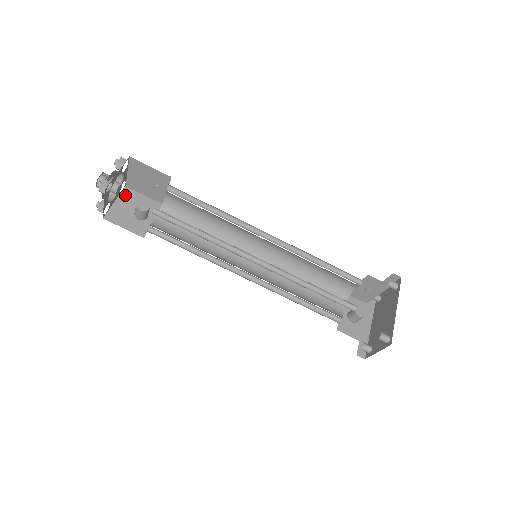
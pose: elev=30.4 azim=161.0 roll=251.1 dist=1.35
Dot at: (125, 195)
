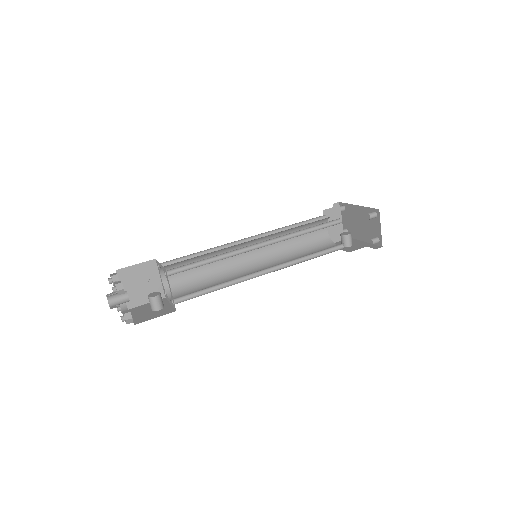
Dot at: (133, 312)
